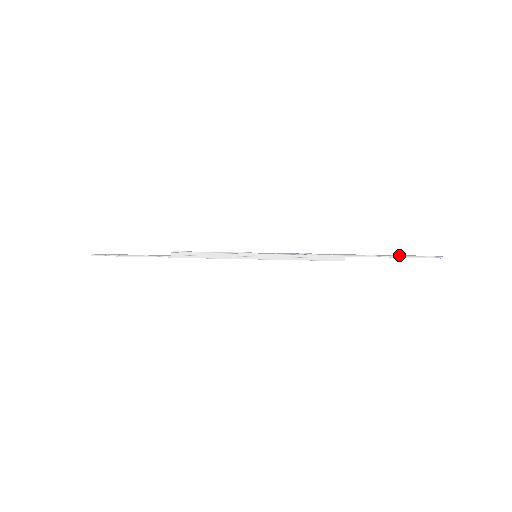
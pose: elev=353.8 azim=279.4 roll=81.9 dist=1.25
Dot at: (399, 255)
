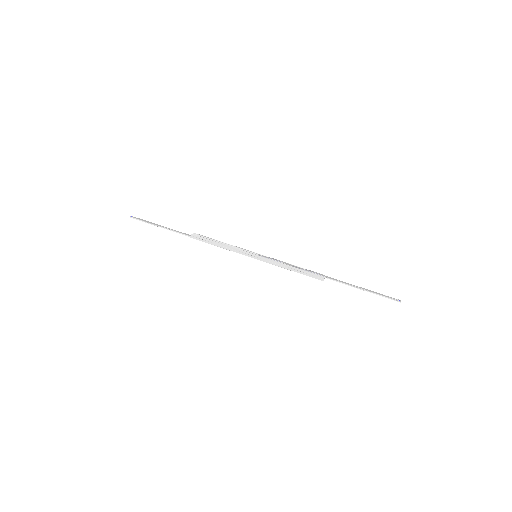
Dot at: (367, 289)
